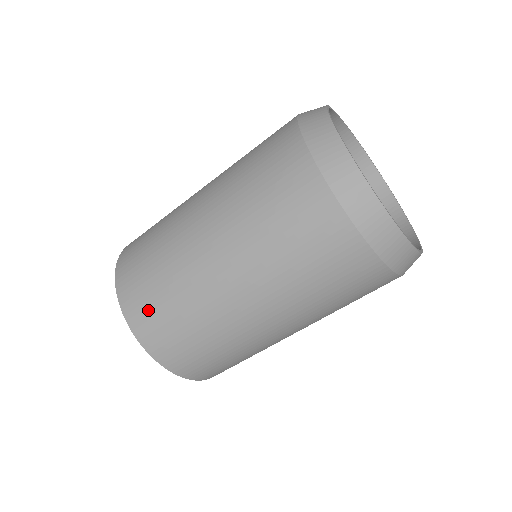
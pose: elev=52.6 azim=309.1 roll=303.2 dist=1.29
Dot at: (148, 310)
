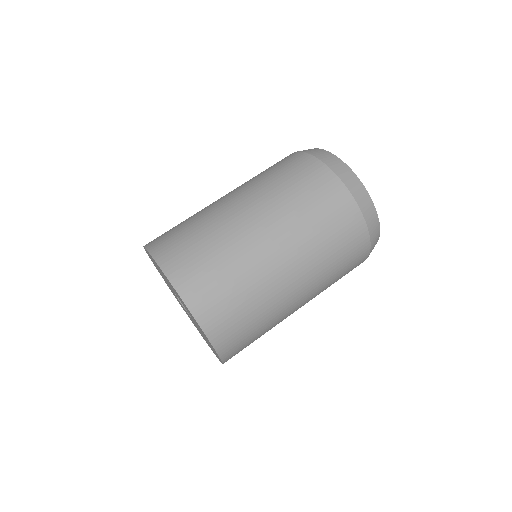
Dot at: (199, 276)
